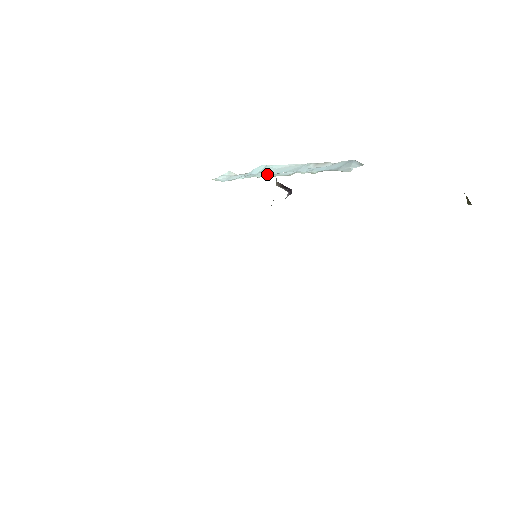
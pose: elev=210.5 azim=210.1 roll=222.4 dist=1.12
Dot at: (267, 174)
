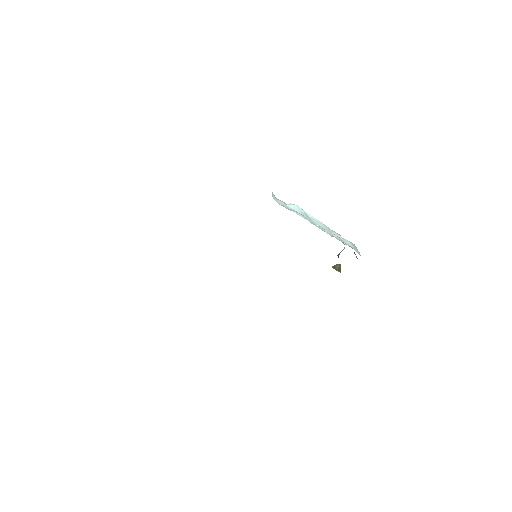
Dot at: (311, 221)
